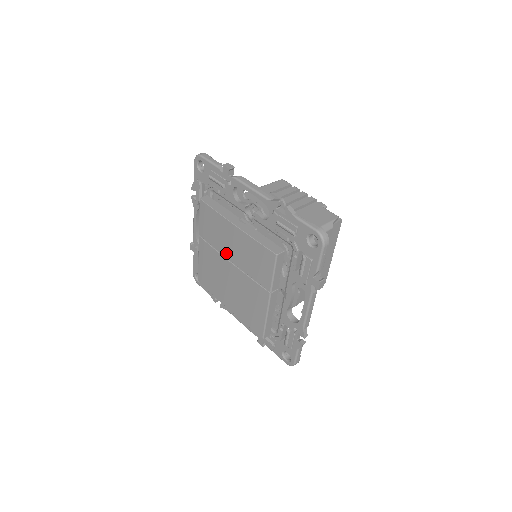
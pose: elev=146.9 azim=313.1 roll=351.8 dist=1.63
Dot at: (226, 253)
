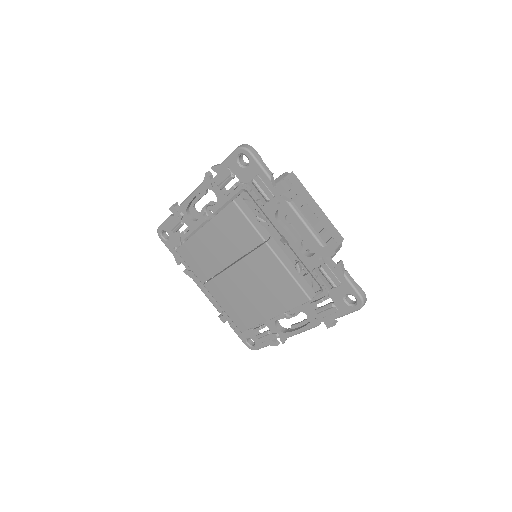
Dot at: (221, 264)
